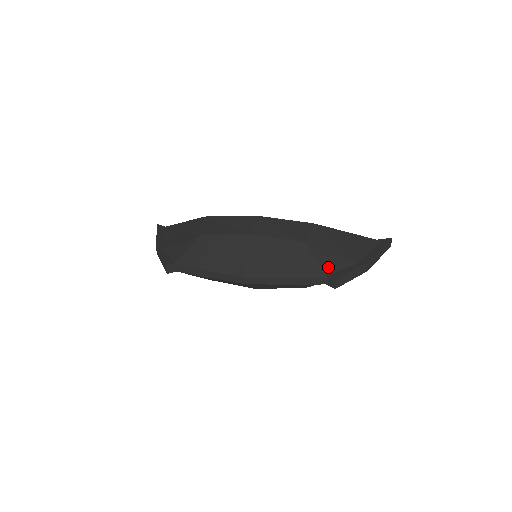
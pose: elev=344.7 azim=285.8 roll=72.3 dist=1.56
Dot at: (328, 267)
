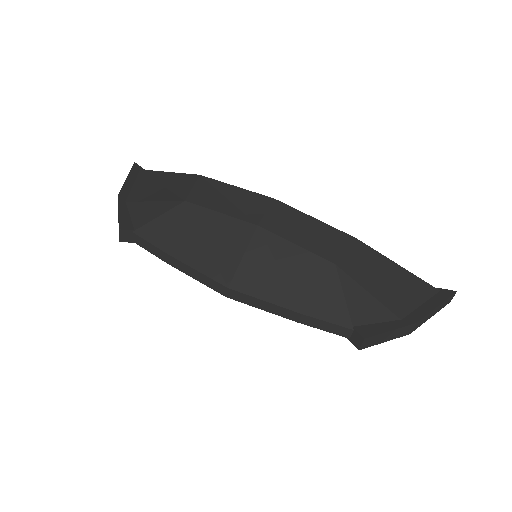
Dot at: (358, 313)
